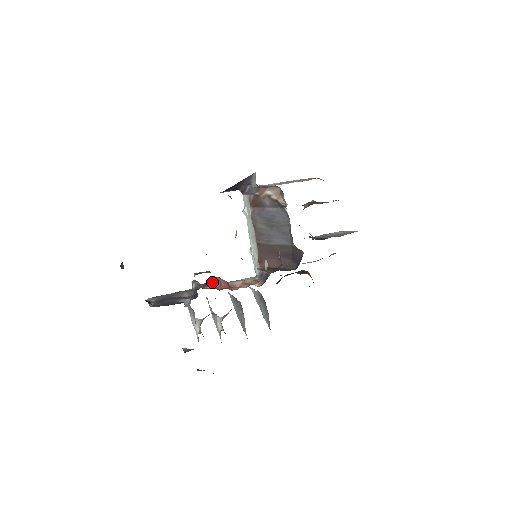
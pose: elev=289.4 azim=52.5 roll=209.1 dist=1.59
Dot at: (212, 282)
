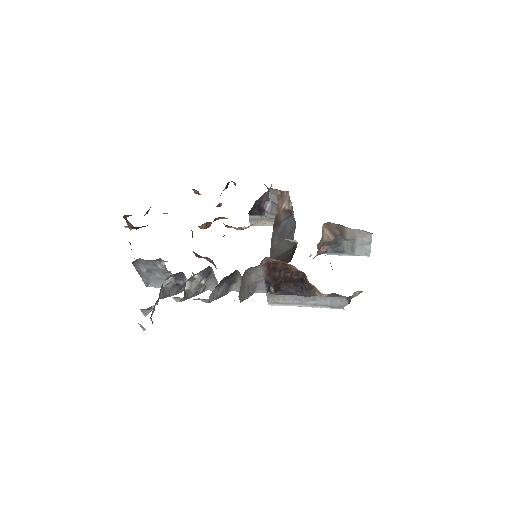
Dot at: (197, 254)
